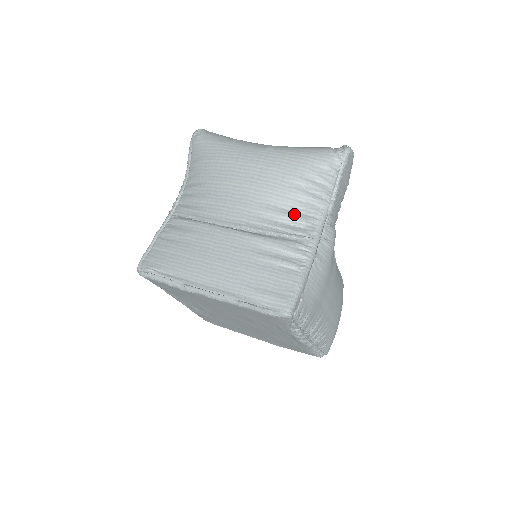
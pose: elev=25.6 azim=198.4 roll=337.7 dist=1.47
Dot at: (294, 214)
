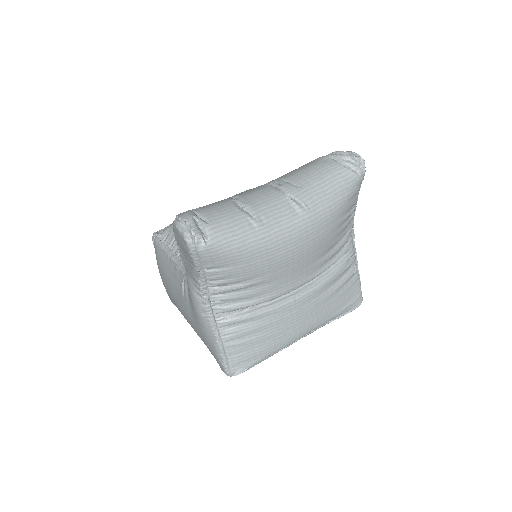
Dot at: (340, 244)
